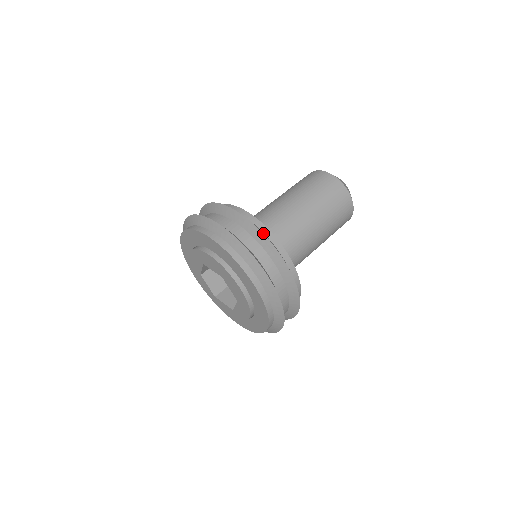
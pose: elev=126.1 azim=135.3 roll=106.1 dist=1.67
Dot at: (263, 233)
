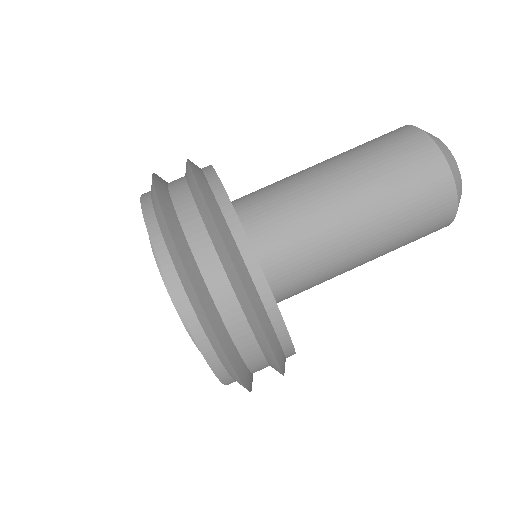
Dot at: (281, 364)
